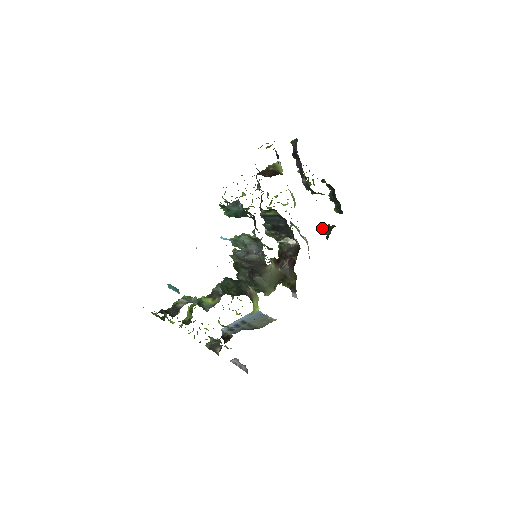
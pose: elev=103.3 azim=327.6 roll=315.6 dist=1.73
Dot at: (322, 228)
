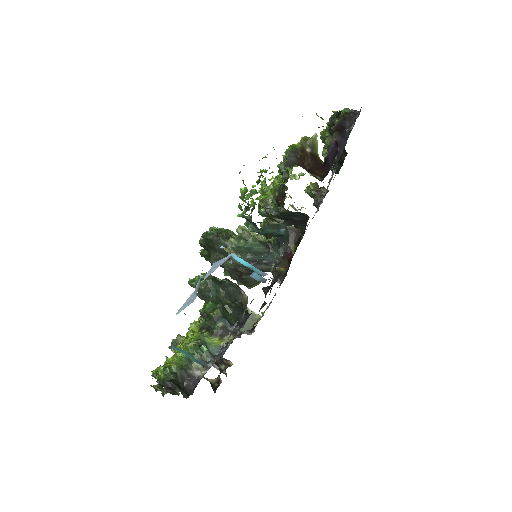
Dot at: (310, 189)
